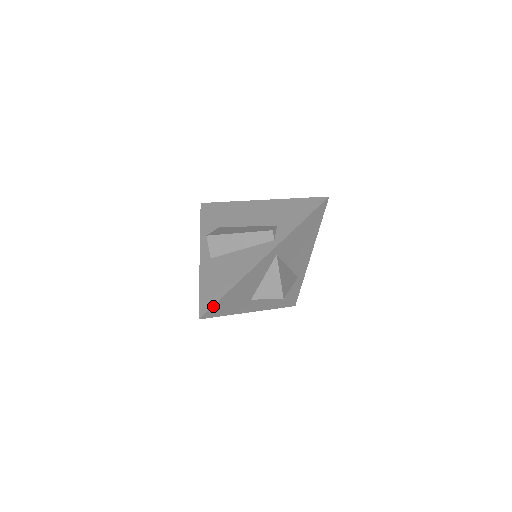
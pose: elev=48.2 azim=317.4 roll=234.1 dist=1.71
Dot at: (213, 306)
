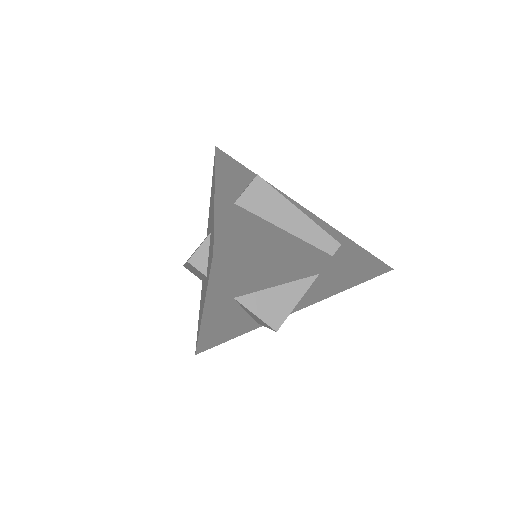
Dot at: (240, 256)
